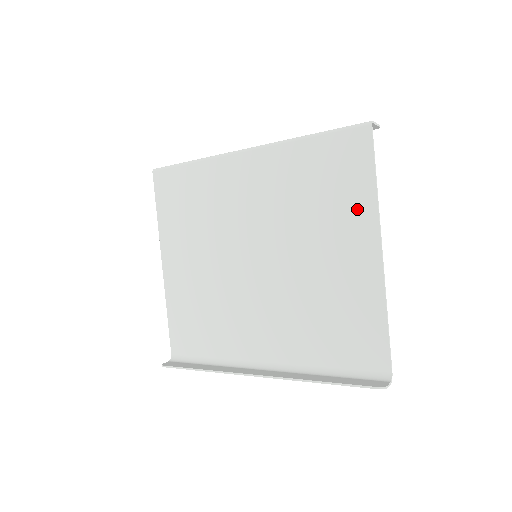
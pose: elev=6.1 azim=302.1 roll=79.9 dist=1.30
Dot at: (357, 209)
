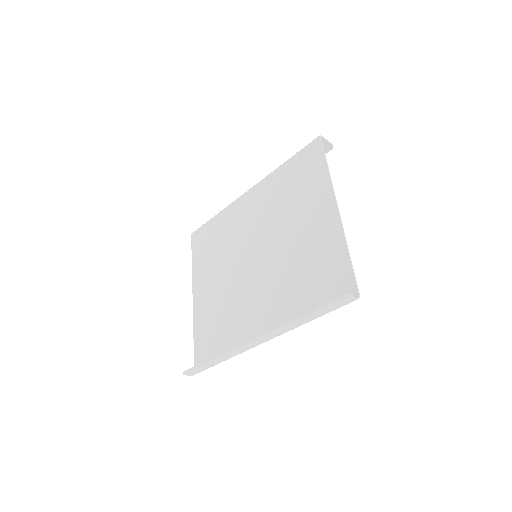
Dot at: (318, 188)
